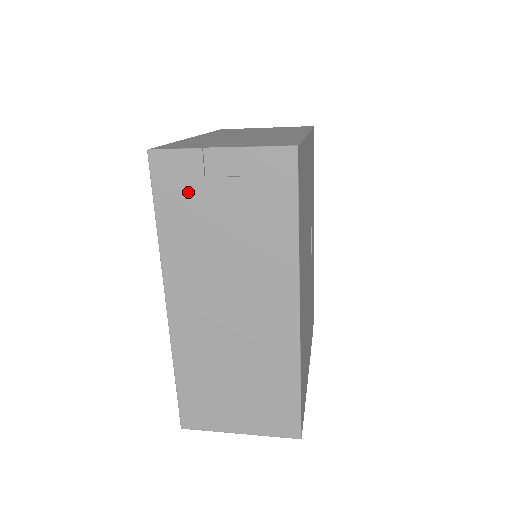
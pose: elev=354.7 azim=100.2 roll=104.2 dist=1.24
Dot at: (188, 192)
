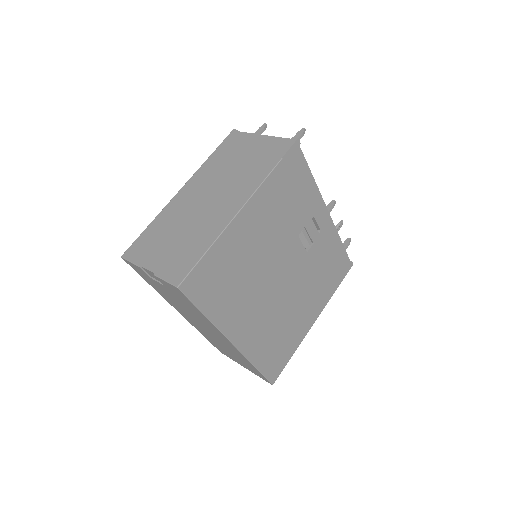
Dot at: (150, 280)
